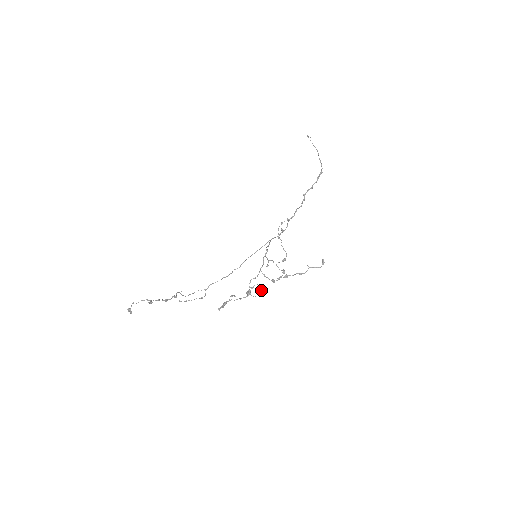
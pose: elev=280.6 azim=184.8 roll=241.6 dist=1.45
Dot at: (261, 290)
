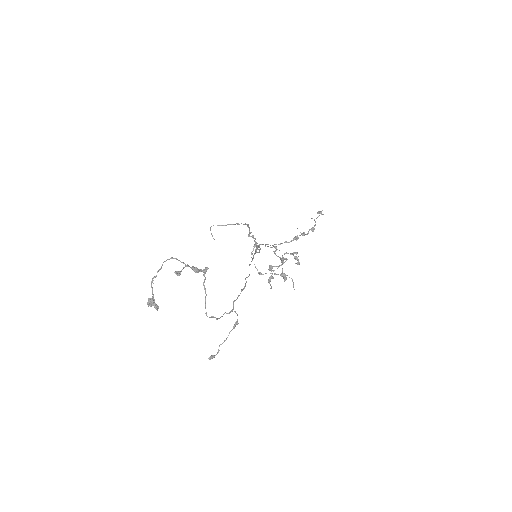
Dot at: (293, 254)
